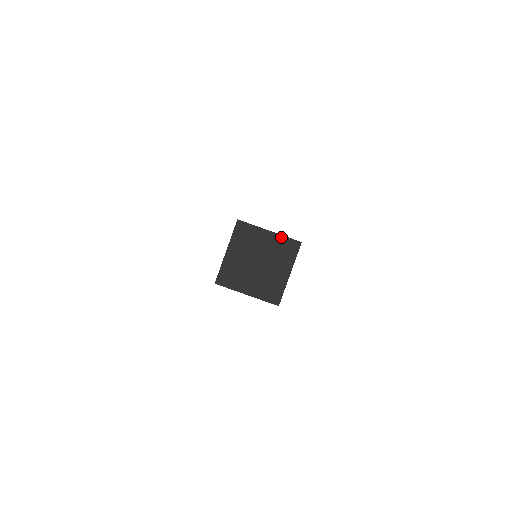
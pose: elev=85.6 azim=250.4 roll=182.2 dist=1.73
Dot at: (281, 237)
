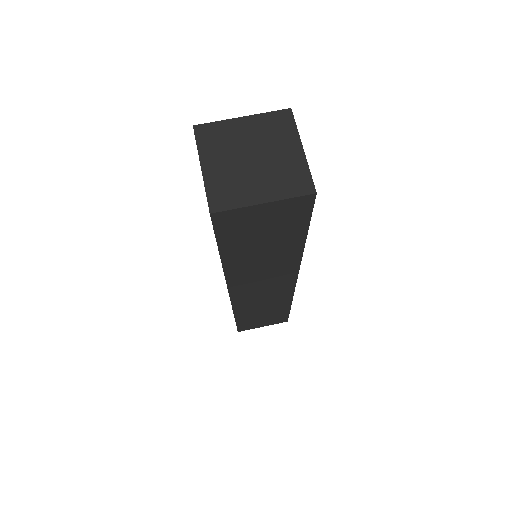
Dot at: (261, 116)
